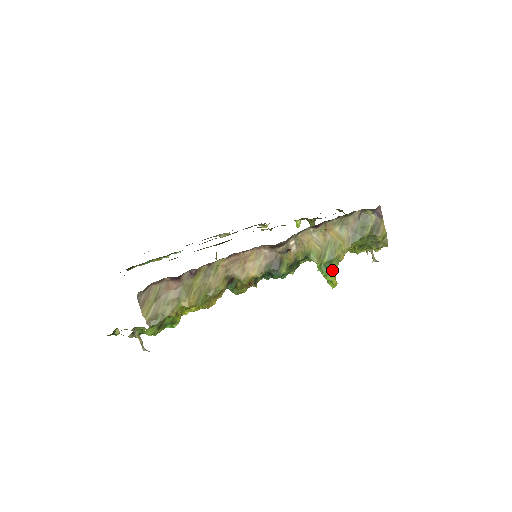
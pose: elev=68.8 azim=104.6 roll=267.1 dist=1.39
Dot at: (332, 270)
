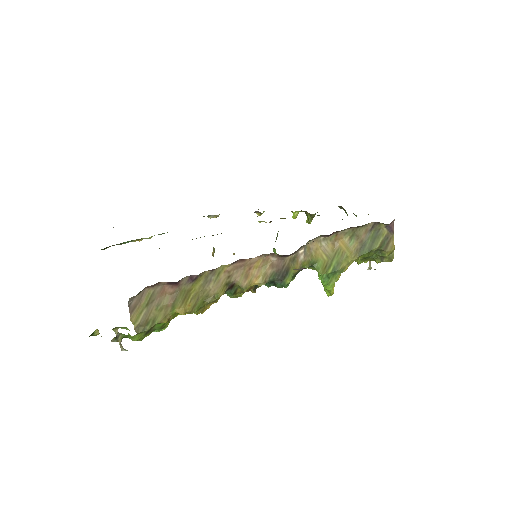
Dot at: (333, 281)
